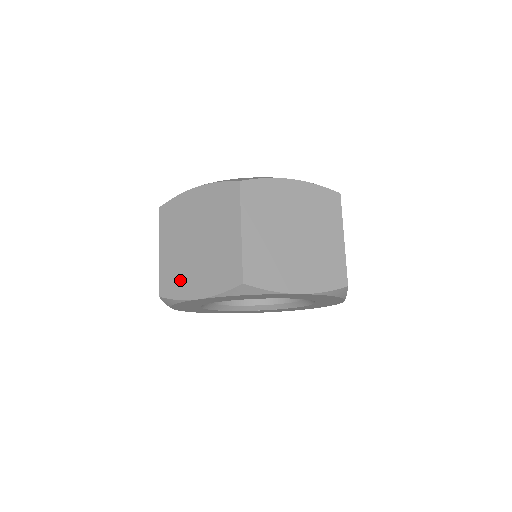
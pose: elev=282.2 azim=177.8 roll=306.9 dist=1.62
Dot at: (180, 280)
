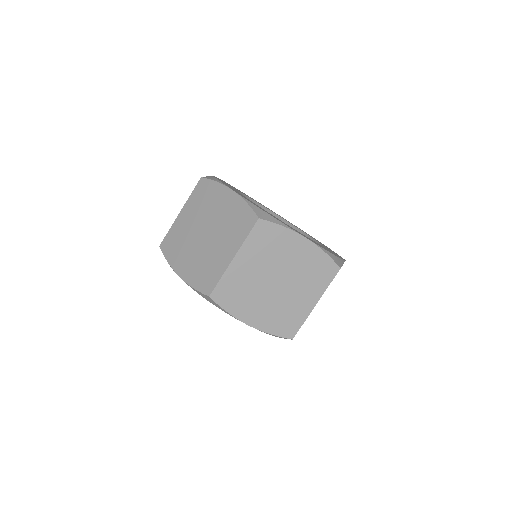
Dot at: (241, 300)
